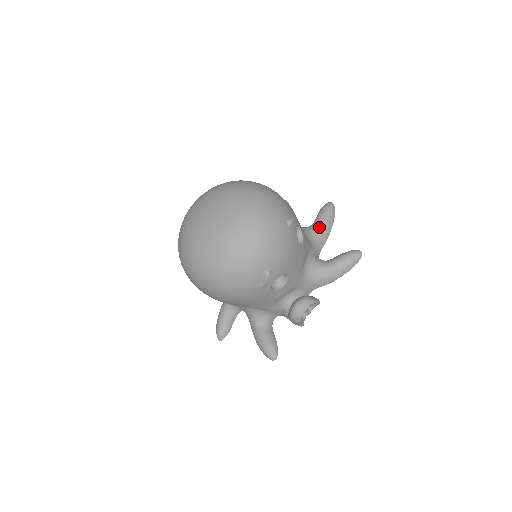
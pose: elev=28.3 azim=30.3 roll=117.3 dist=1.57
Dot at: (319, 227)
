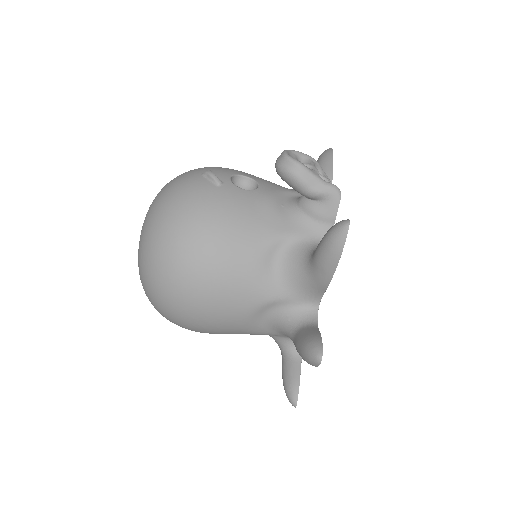
Dot at: occluded
